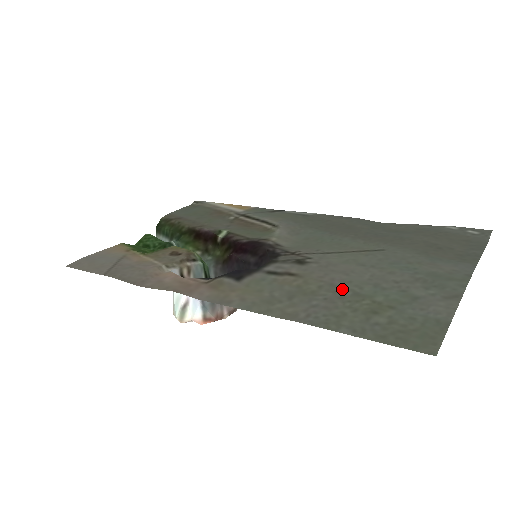
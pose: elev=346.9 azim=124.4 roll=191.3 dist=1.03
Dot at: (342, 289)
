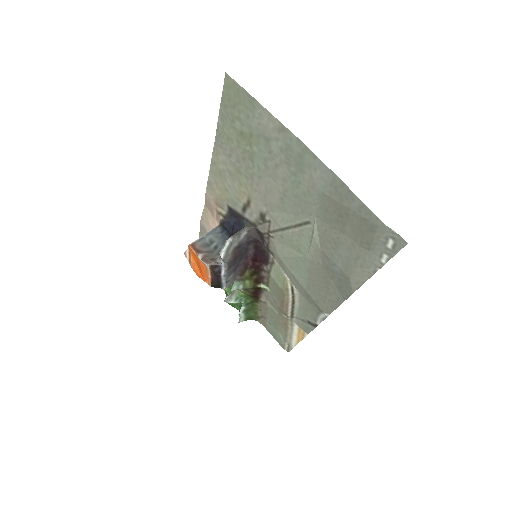
Dot at: (251, 169)
